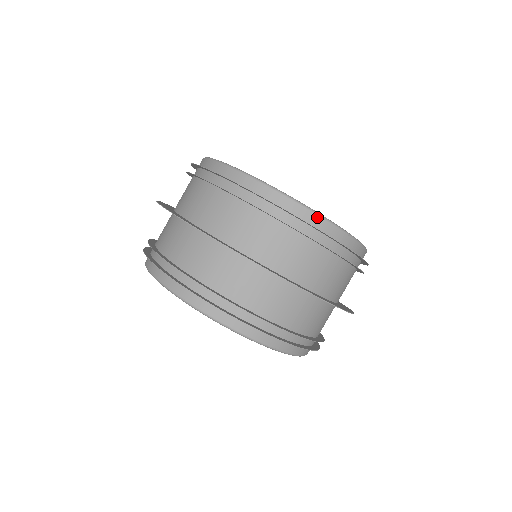
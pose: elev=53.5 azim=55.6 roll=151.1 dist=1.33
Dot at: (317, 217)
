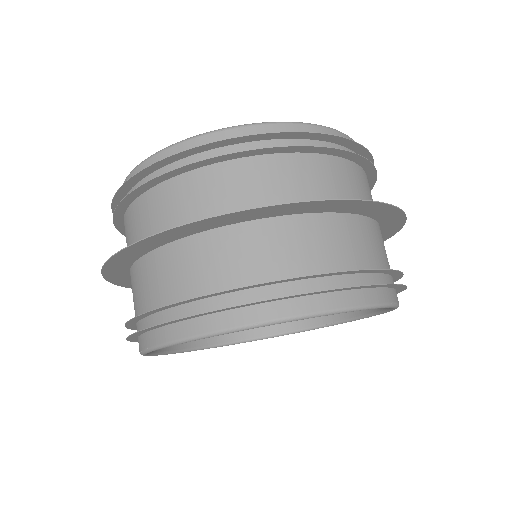
Dot at: (175, 147)
